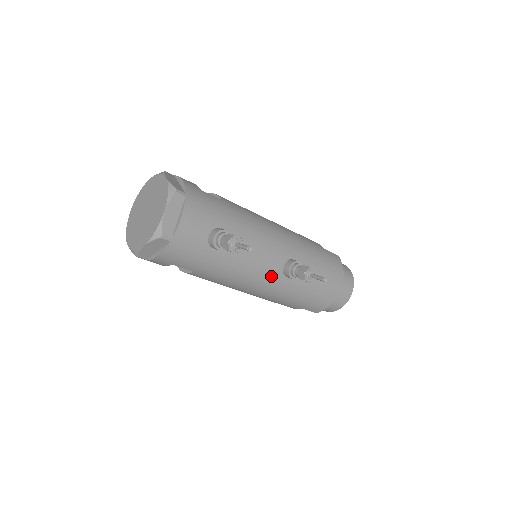
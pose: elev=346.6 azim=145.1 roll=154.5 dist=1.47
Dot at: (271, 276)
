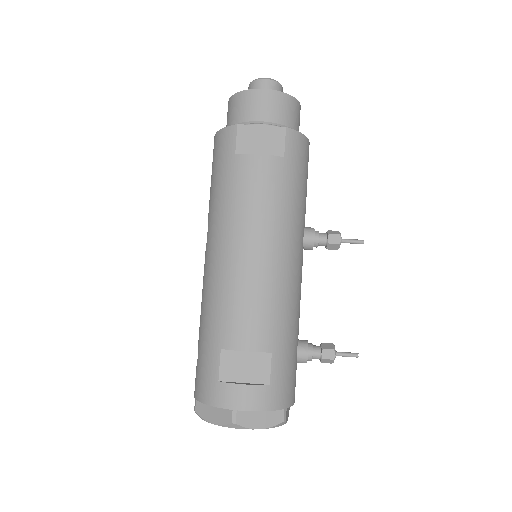
Dot at: occluded
